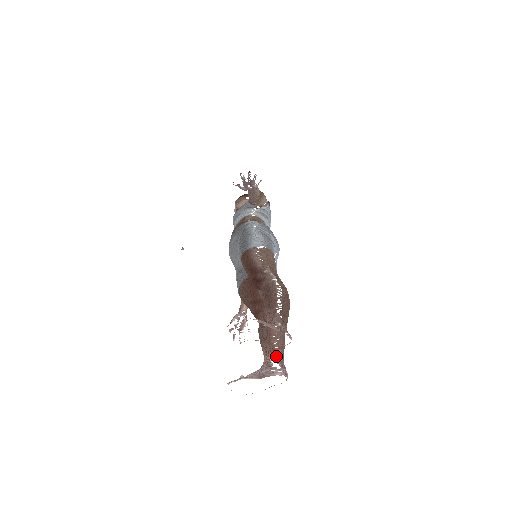
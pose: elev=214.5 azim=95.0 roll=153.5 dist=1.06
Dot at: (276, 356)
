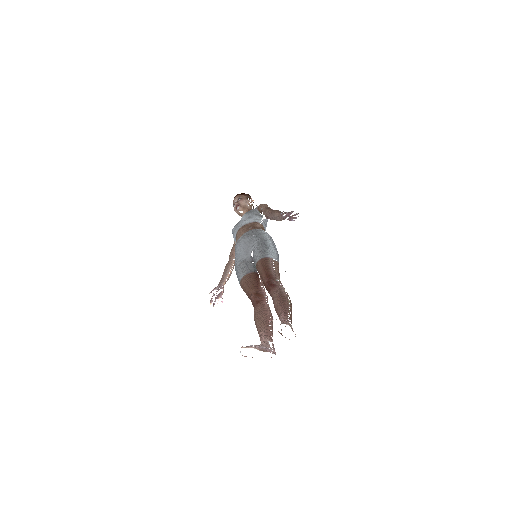
Dot at: (270, 339)
